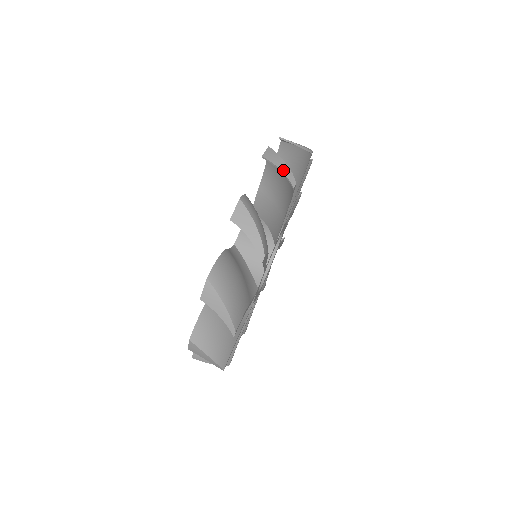
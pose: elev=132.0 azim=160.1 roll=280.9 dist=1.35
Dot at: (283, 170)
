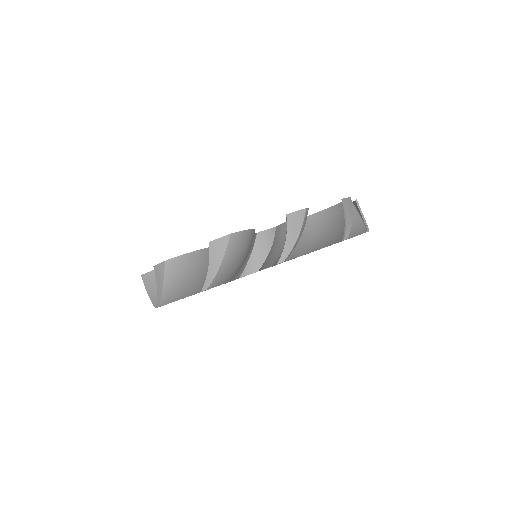
Dot at: (288, 241)
